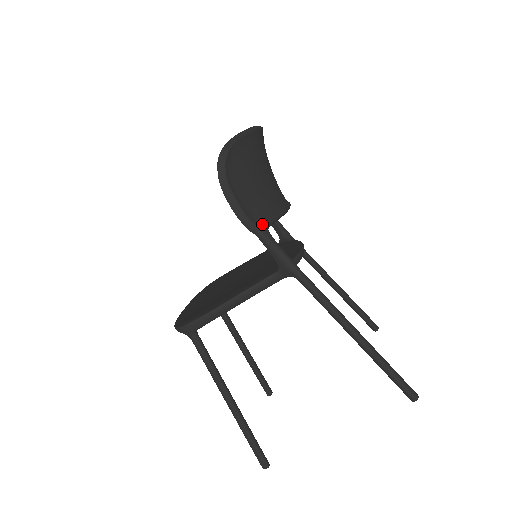
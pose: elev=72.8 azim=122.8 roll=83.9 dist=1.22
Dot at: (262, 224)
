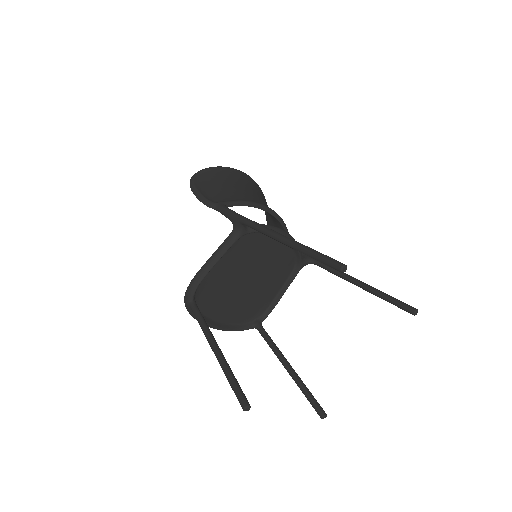
Dot at: (219, 202)
